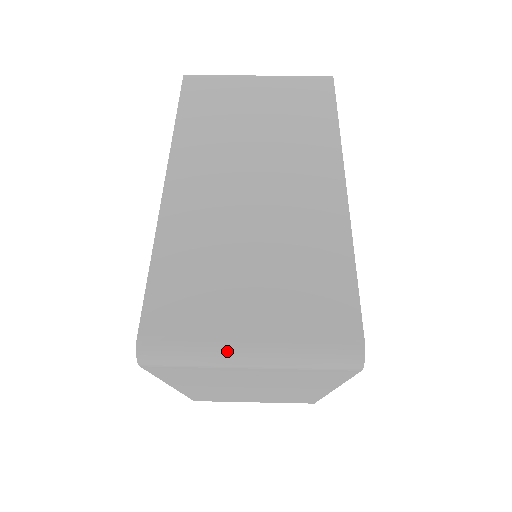
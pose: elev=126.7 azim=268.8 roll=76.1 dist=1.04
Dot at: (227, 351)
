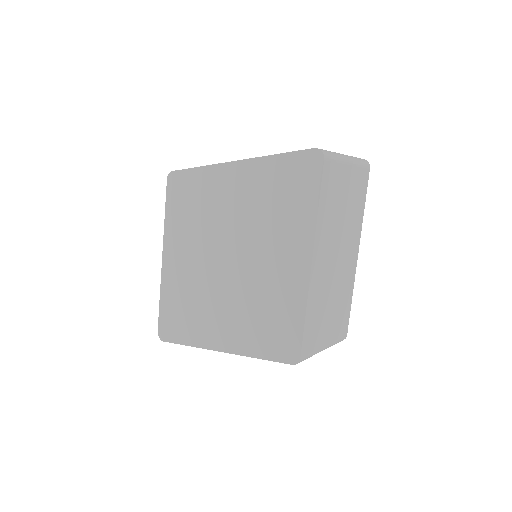
Dot at: (340, 154)
